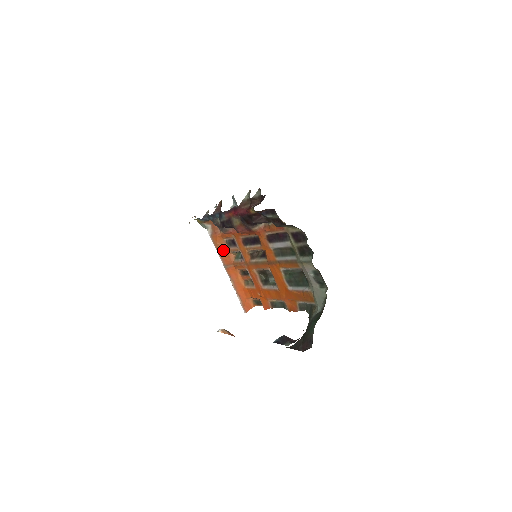
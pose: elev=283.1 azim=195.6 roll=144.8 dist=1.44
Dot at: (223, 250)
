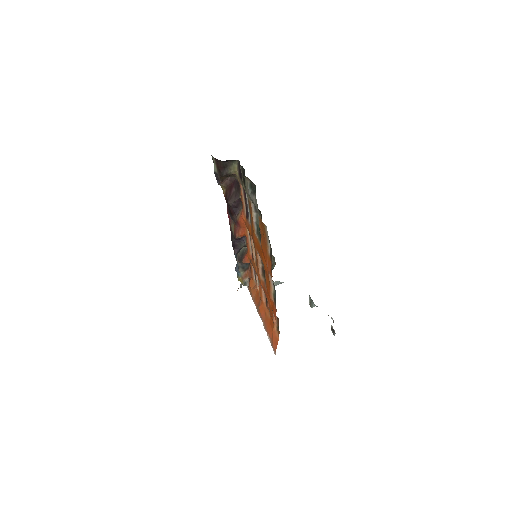
Dot at: (255, 293)
